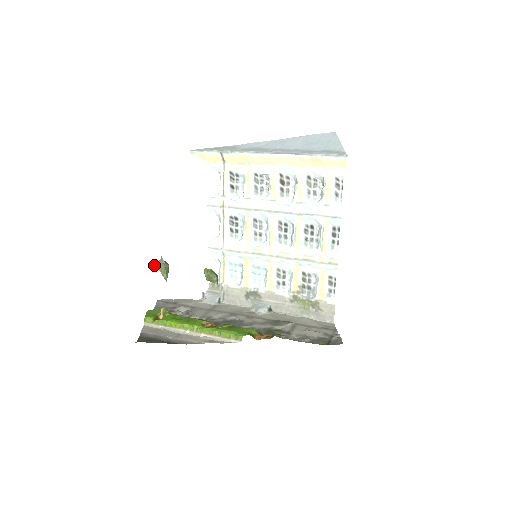
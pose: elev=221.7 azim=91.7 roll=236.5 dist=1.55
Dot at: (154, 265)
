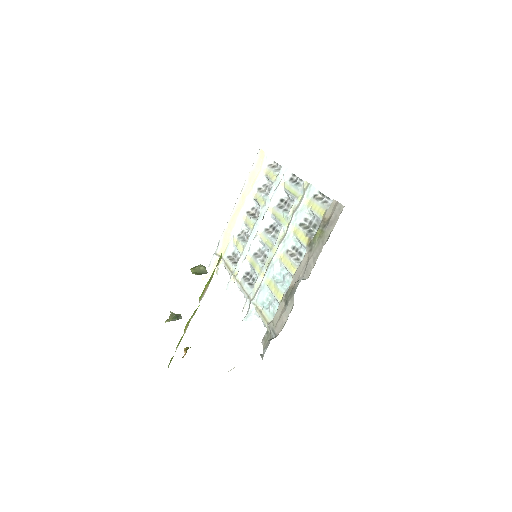
Dot at: (166, 321)
